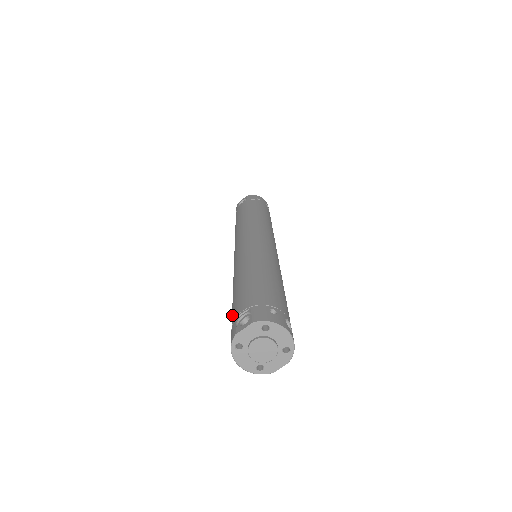
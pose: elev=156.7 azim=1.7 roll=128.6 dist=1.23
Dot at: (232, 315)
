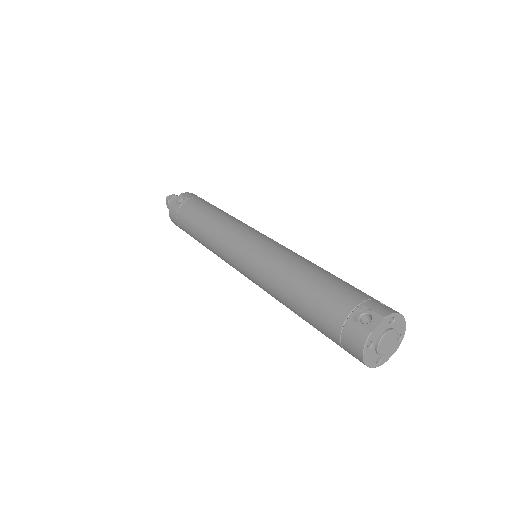
Dot at: (329, 317)
